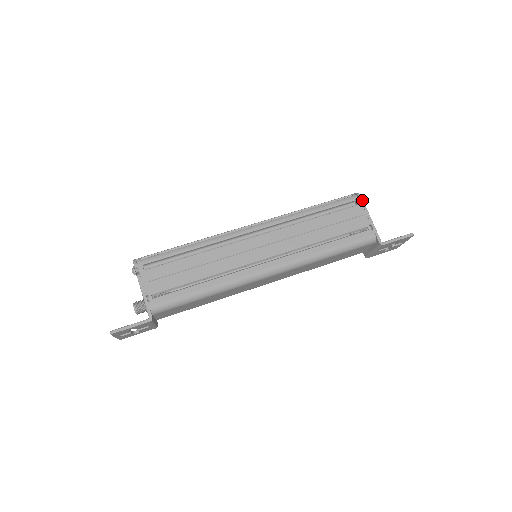
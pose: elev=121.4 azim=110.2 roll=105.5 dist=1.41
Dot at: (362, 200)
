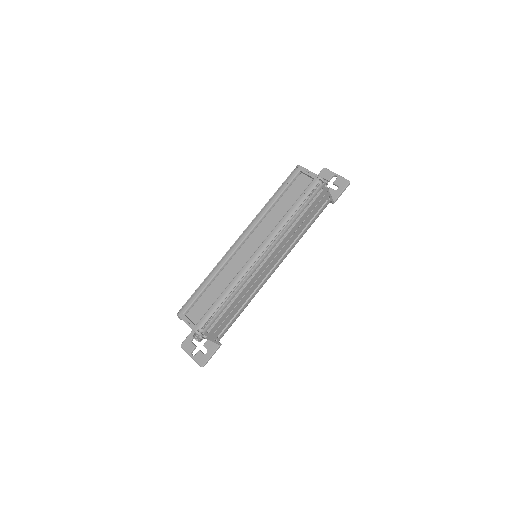
Dot at: (325, 183)
